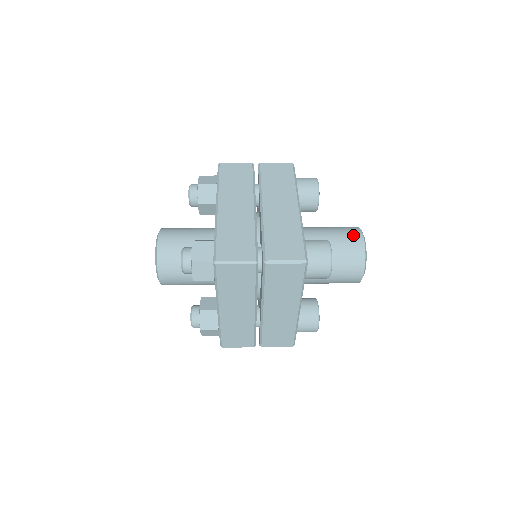
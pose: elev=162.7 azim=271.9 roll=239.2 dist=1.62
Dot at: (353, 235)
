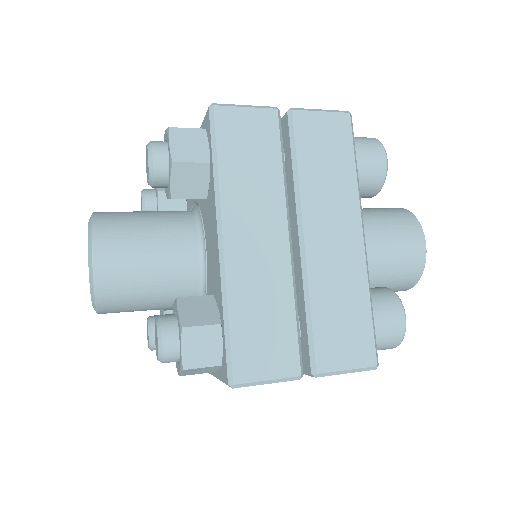
Dot at: (413, 243)
